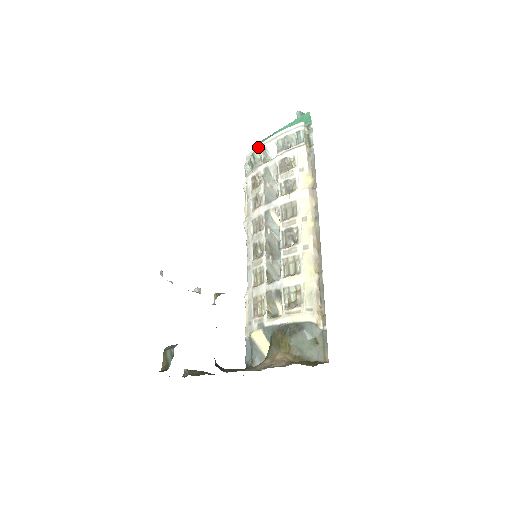
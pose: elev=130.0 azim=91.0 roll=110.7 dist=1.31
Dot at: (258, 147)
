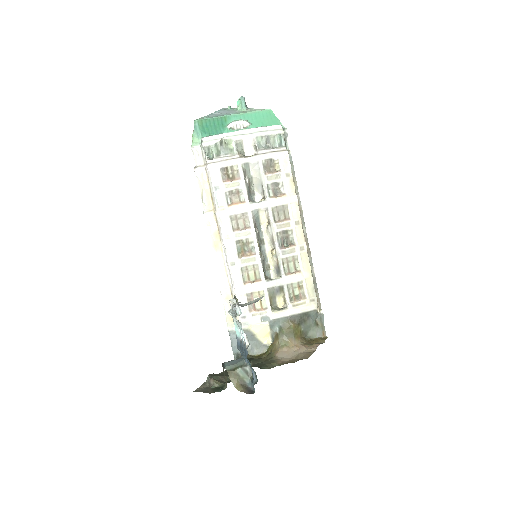
Dot at: (229, 135)
